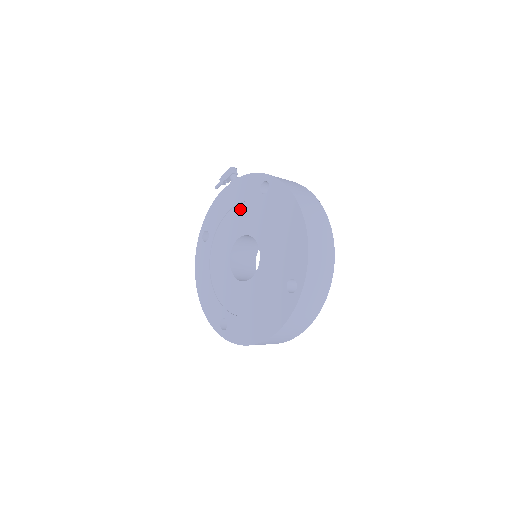
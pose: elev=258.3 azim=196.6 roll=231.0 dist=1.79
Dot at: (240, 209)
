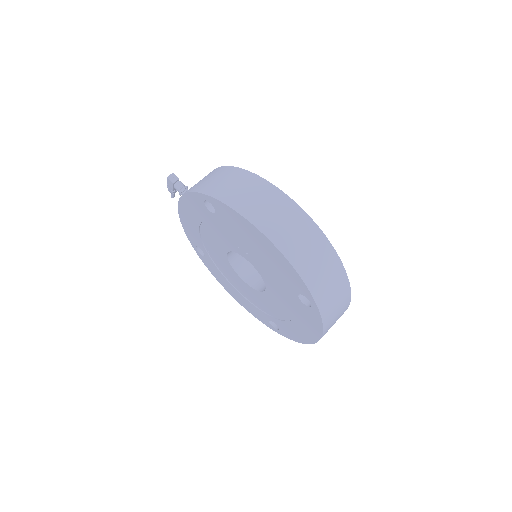
Dot at: (207, 227)
